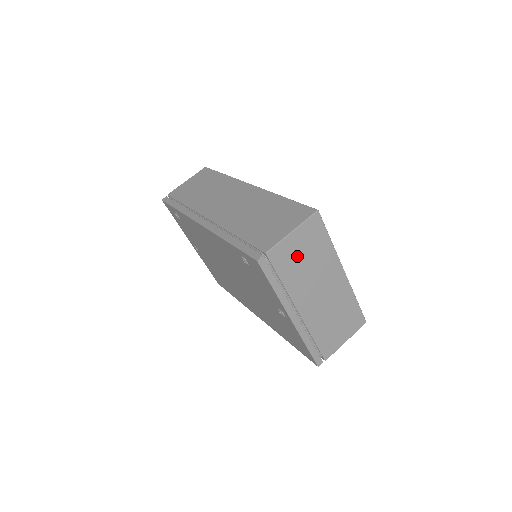
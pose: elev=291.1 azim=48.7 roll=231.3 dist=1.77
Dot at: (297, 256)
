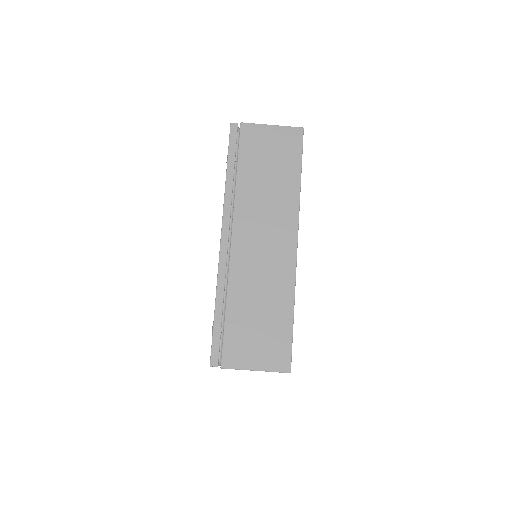
Dot at: occluded
